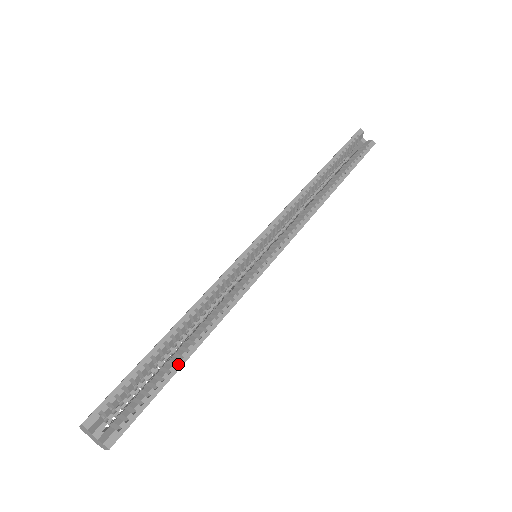
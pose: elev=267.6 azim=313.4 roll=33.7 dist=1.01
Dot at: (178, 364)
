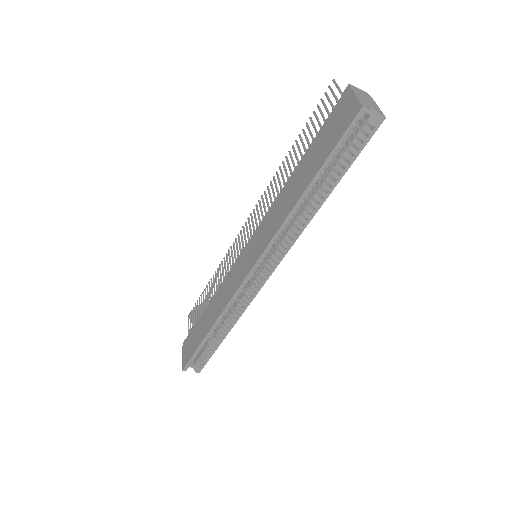
Dot at: (218, 344)
